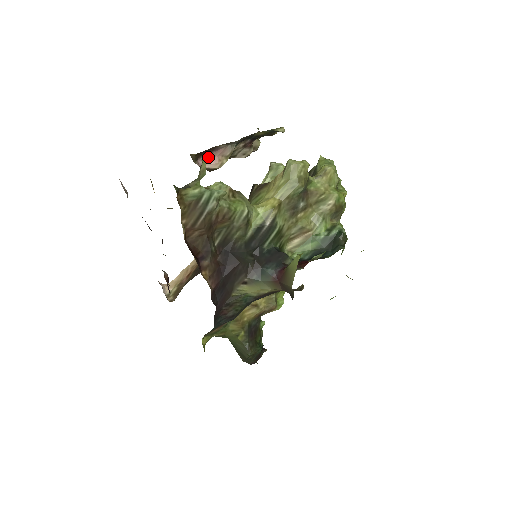
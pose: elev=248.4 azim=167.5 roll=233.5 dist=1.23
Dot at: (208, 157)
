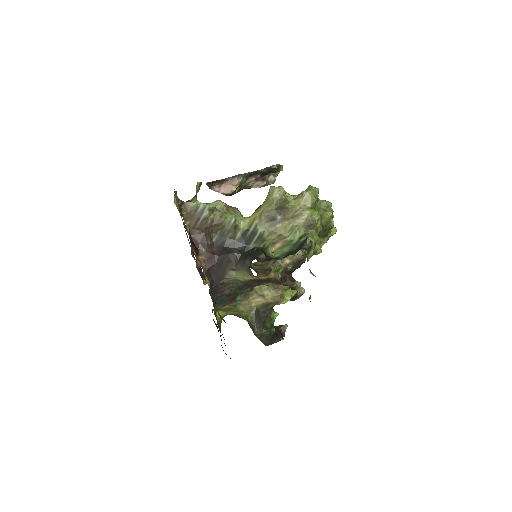
Dot at: (199, 182)
